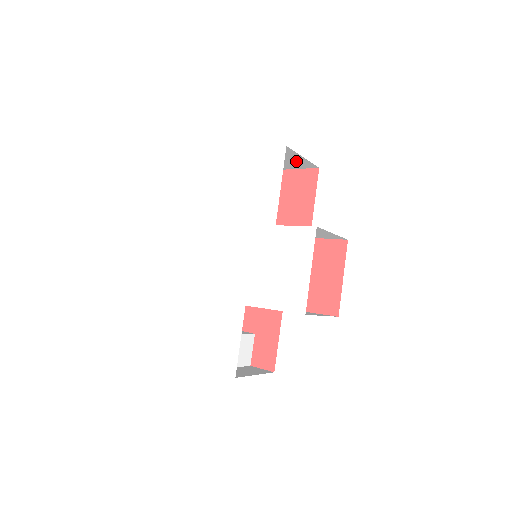
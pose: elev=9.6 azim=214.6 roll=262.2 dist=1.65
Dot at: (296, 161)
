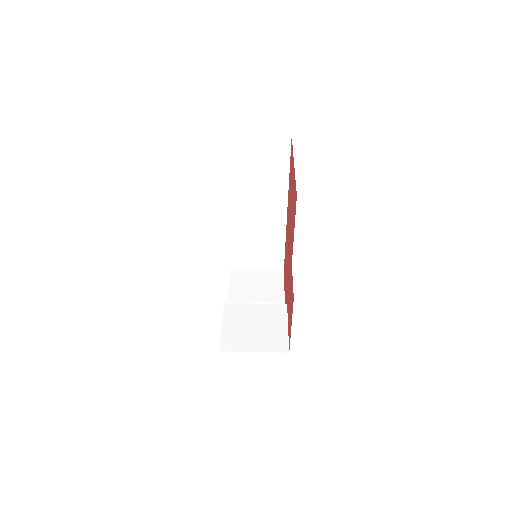
Dot at: occluded
